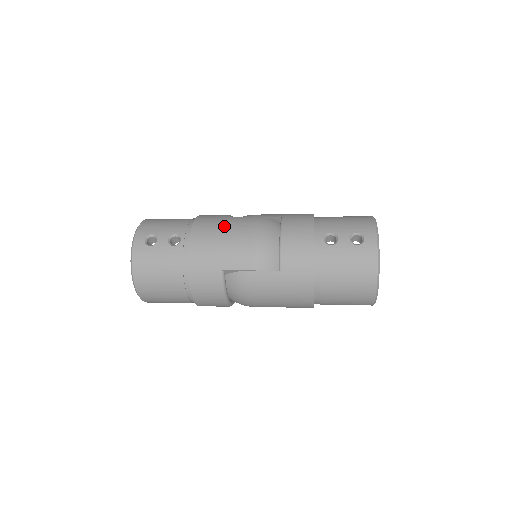
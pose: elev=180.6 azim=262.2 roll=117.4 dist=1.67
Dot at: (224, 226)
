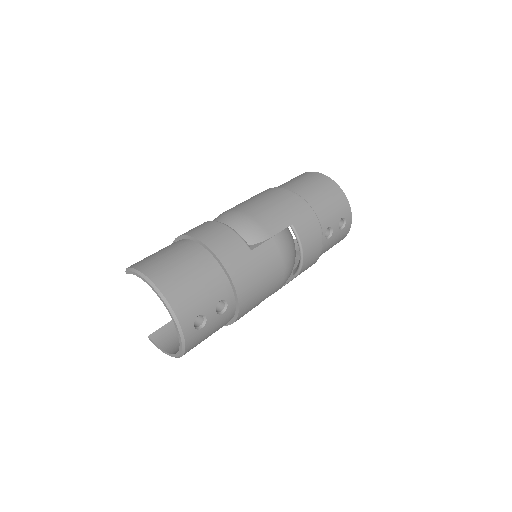
Dot at: (260, 268)
